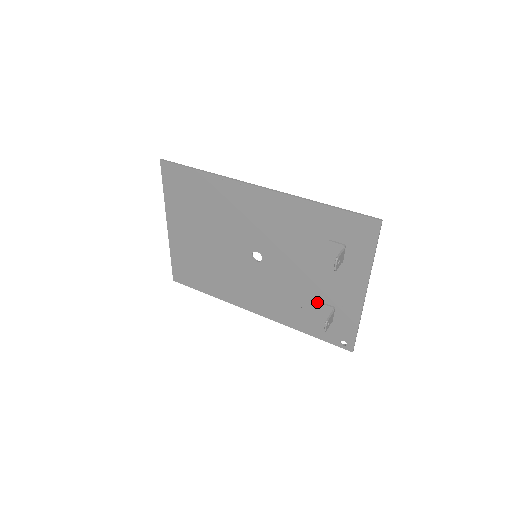
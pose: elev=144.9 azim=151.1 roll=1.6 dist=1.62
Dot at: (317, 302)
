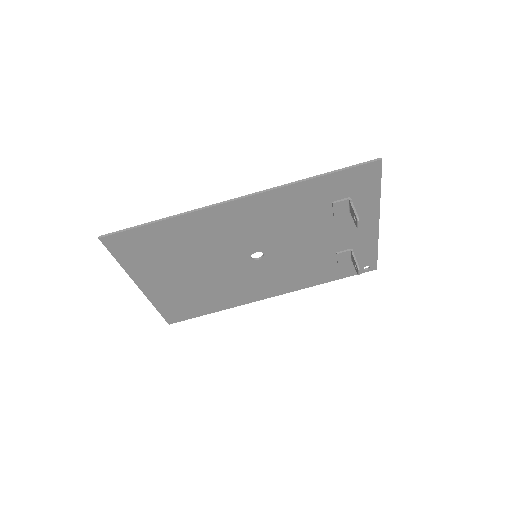
Dot at: (333, 255)
